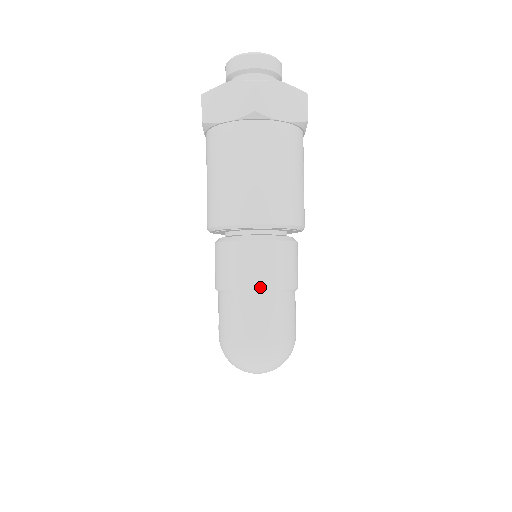
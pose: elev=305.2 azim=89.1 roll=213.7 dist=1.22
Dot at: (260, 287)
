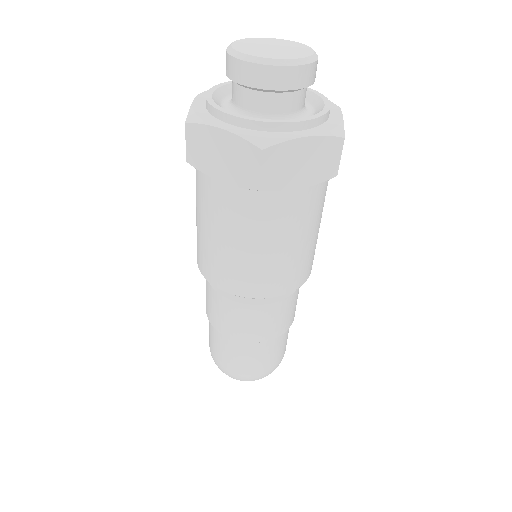
Dot at: (250, 340)
